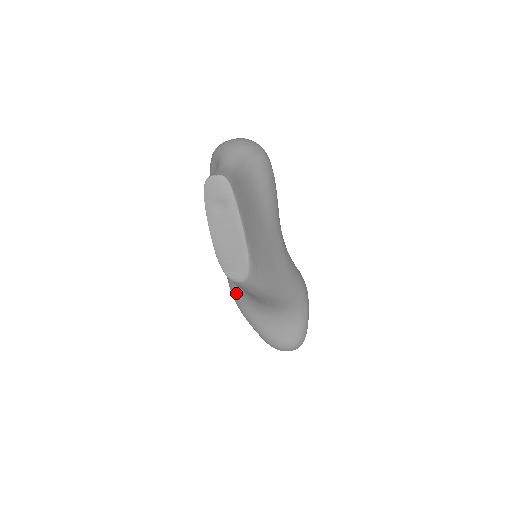
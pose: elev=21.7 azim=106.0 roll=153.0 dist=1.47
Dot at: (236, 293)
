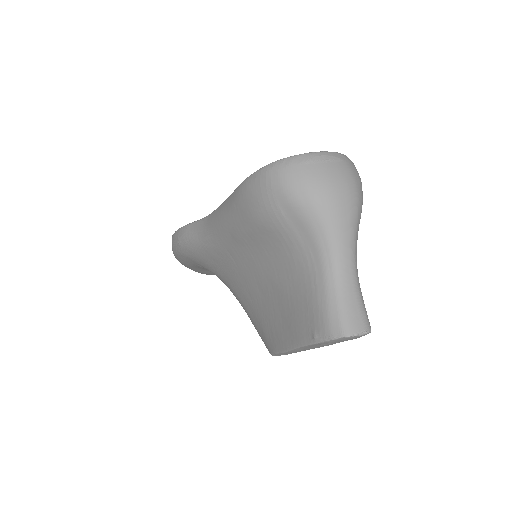
Dot at: (189, 261)
